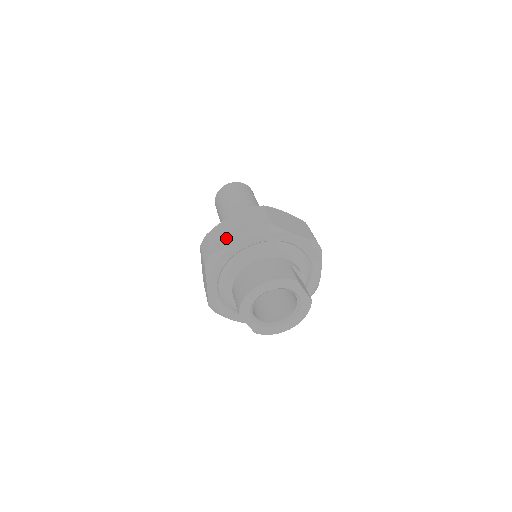
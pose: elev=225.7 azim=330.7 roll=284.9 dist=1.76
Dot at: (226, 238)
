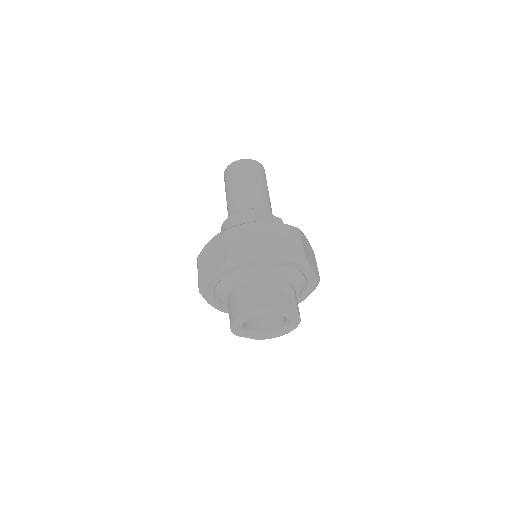
Dot at: (208, 268)
